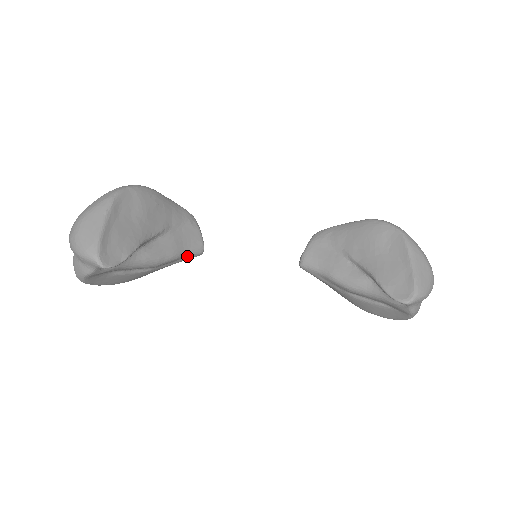
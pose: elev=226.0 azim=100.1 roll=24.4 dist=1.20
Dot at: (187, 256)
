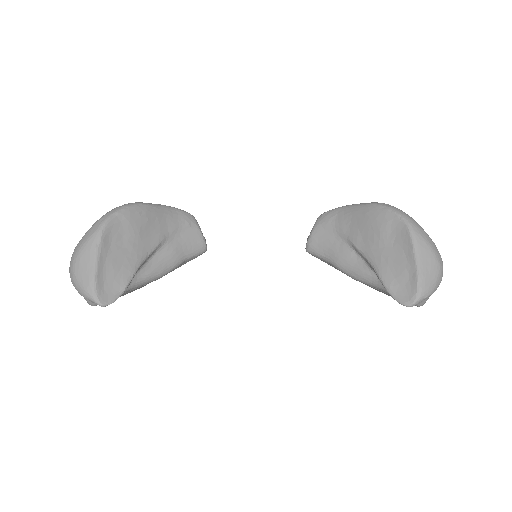
Dot at: (190, 259)
